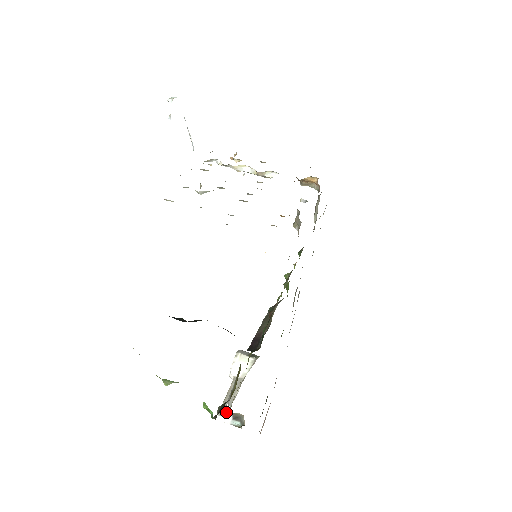
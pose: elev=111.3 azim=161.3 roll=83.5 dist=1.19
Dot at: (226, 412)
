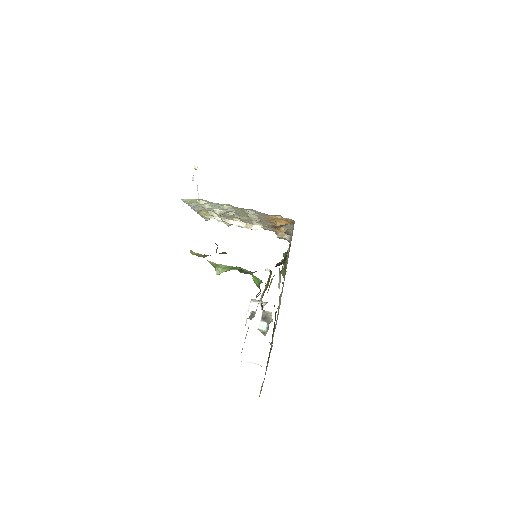
Dot at: (257, 313)
